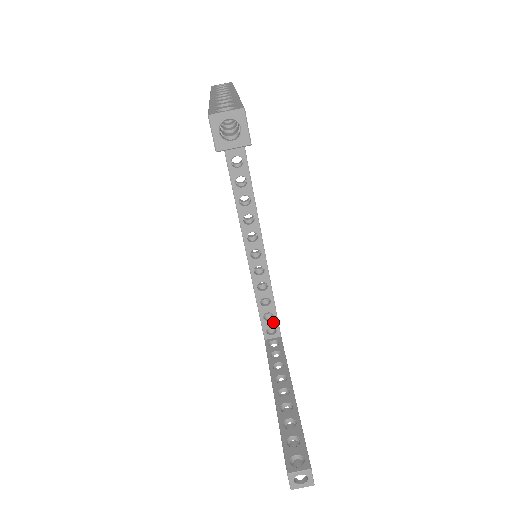
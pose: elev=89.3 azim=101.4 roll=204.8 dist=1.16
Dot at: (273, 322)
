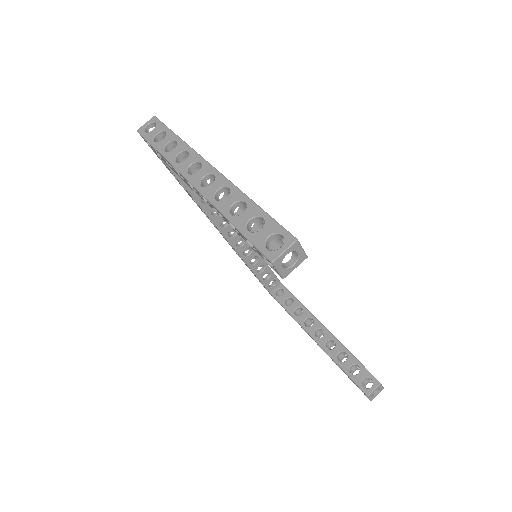
Dot at: (271, 278)
